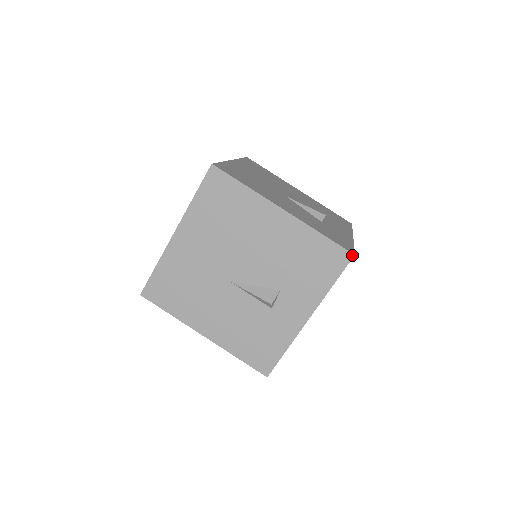
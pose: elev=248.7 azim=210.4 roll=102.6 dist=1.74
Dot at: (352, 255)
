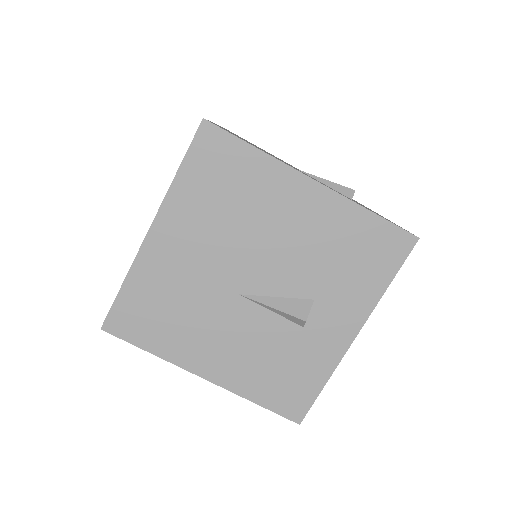
Dot at: (416, 239)
